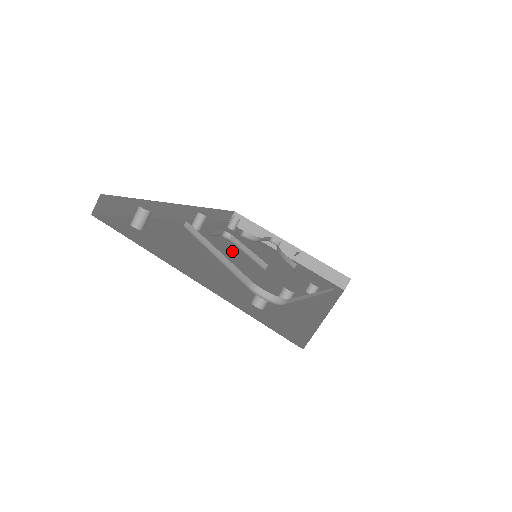
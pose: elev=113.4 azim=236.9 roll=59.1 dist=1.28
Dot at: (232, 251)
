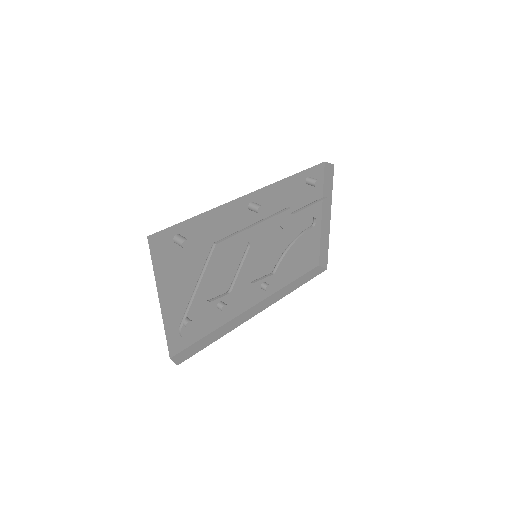
Dot at: (250, 240)
